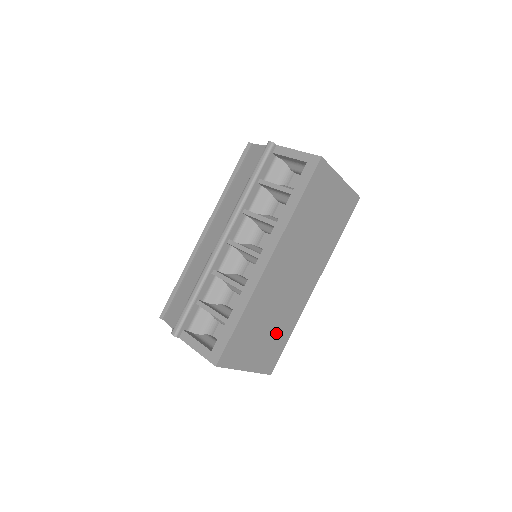
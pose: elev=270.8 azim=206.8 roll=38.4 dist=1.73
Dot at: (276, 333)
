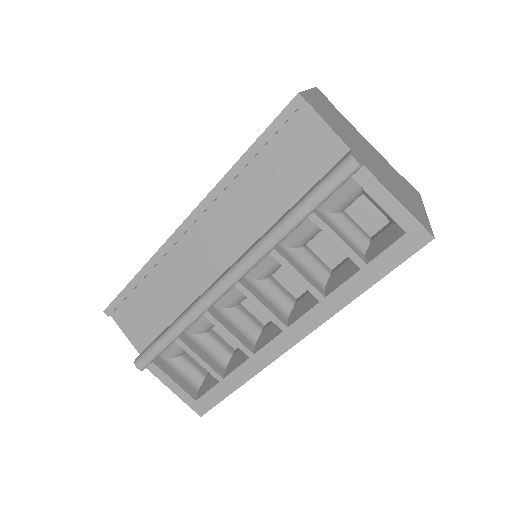
Dot at: occluded
